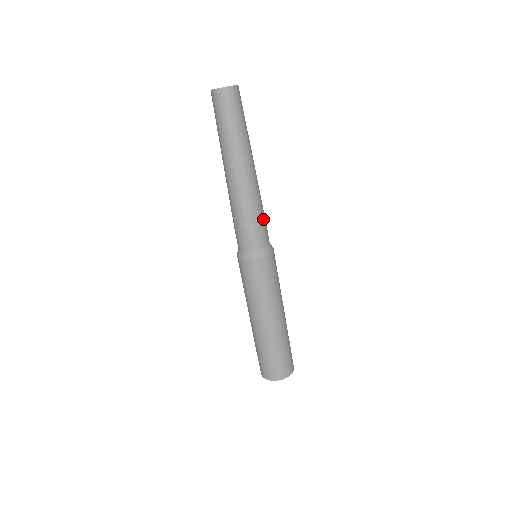
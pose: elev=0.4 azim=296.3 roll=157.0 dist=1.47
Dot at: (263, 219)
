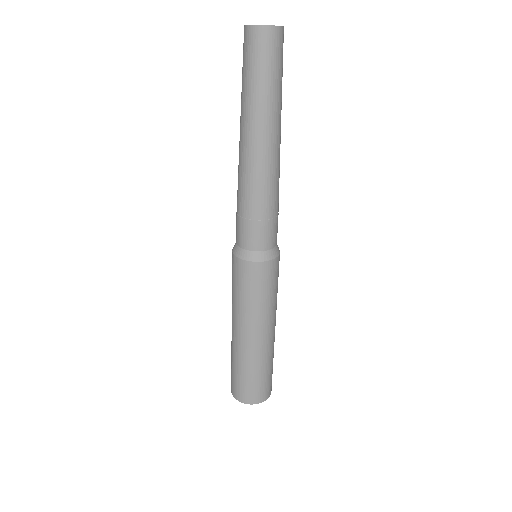
Dot at: occluded
